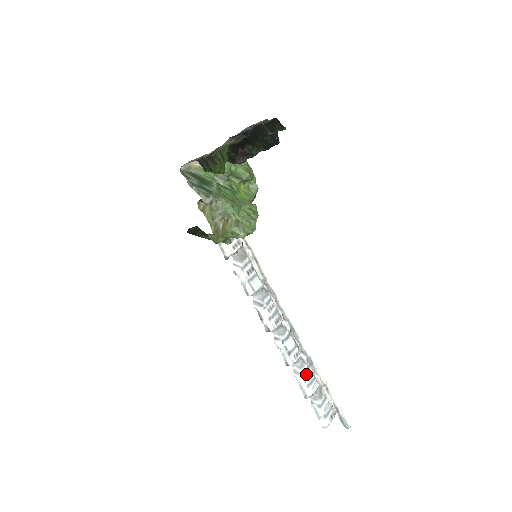
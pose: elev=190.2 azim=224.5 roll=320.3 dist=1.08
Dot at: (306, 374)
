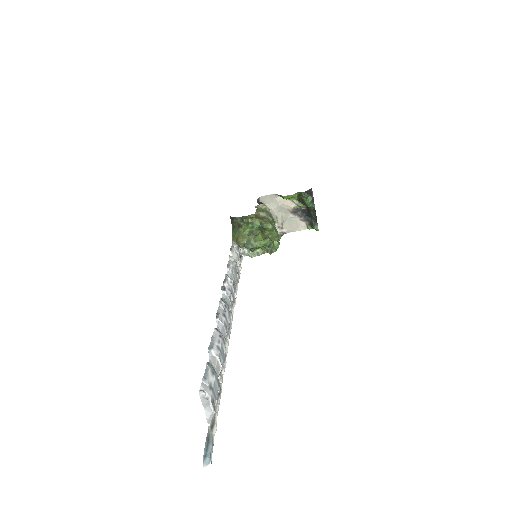
Dot at: (223, 342)
